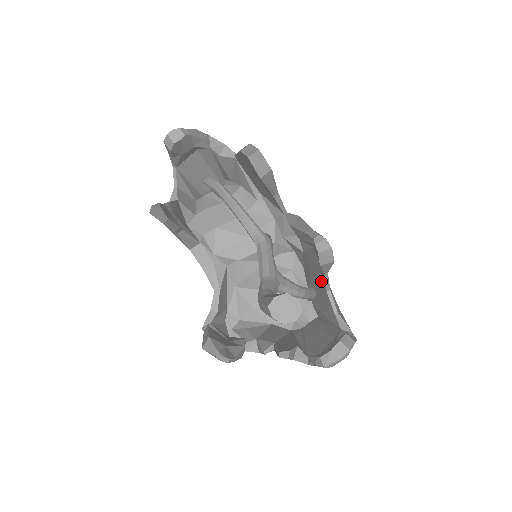
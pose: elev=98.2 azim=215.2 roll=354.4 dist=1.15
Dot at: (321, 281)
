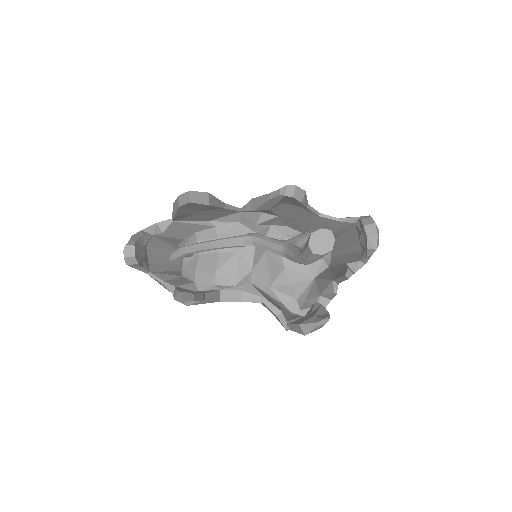
Dot at: (309, 216)
